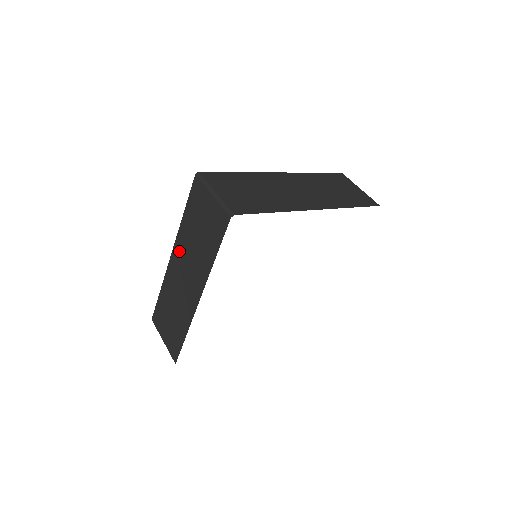
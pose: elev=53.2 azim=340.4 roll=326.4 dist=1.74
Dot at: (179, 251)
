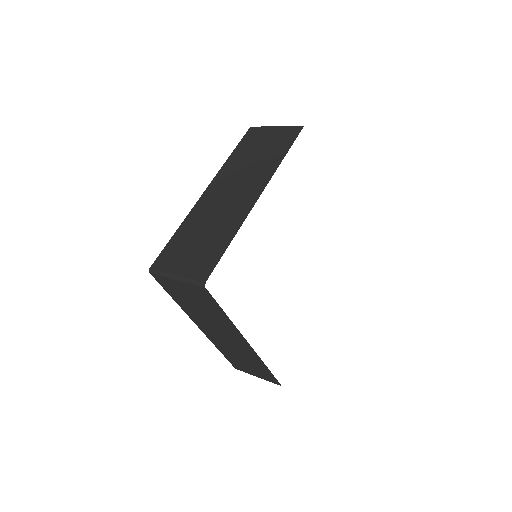
Dot at: (200, 323)
